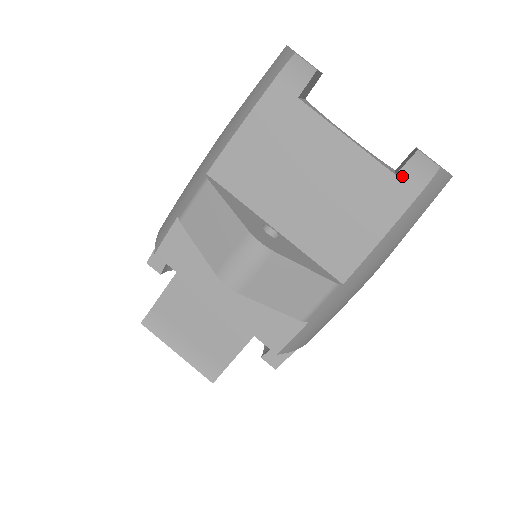
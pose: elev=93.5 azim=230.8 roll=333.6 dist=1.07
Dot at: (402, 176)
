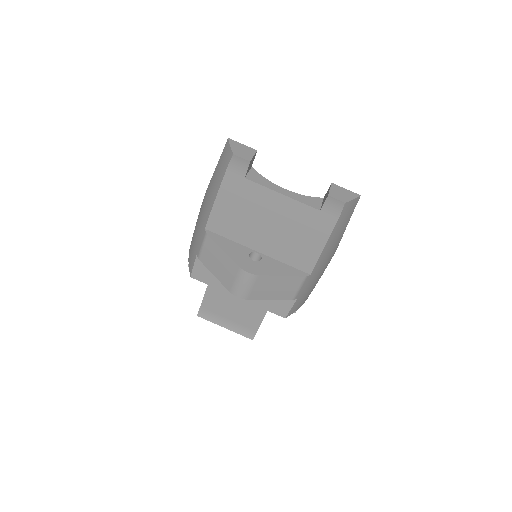
Dot at: (324, 211)
